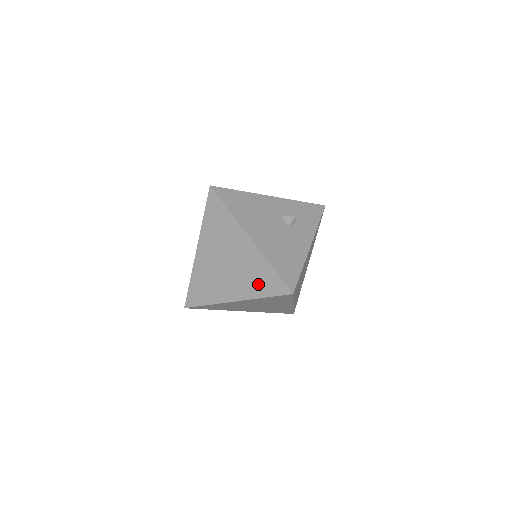
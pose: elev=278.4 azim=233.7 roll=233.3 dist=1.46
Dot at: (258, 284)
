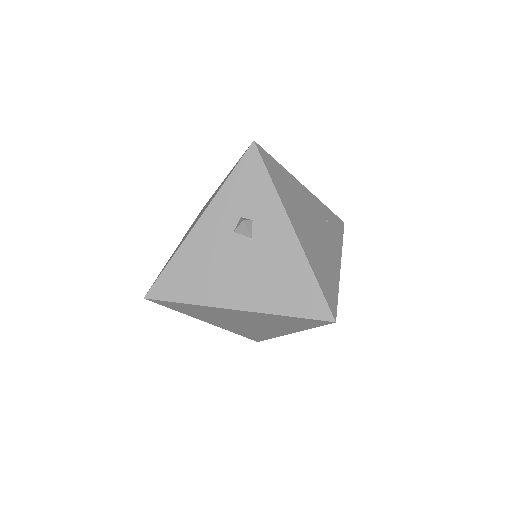
Dot at: (293, 325)
